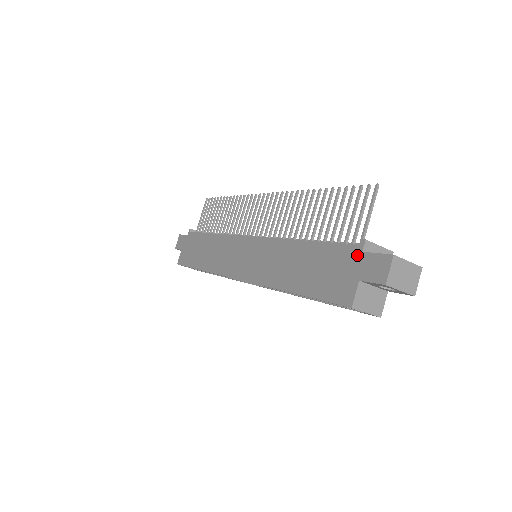
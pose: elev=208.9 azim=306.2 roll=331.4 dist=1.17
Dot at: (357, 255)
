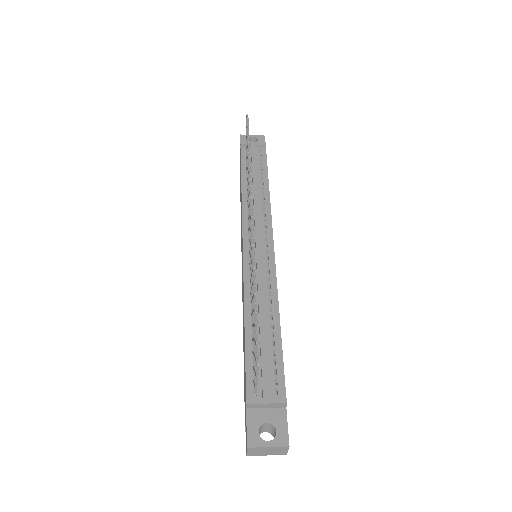
Dot at: occluded
